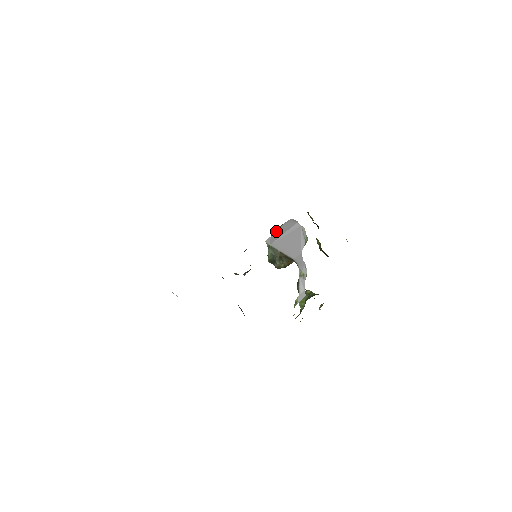
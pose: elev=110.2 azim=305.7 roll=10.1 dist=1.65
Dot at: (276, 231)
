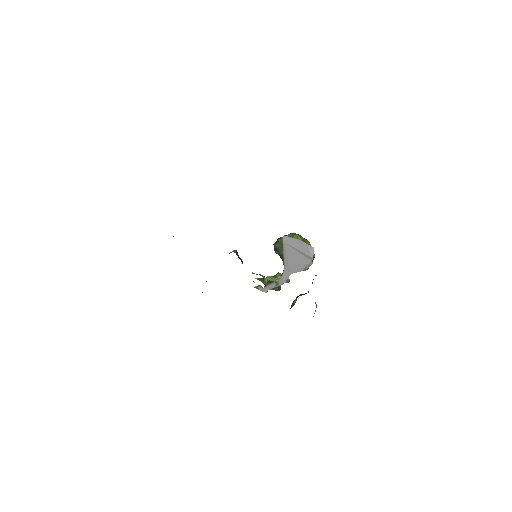
Dot at: (297, 240)
